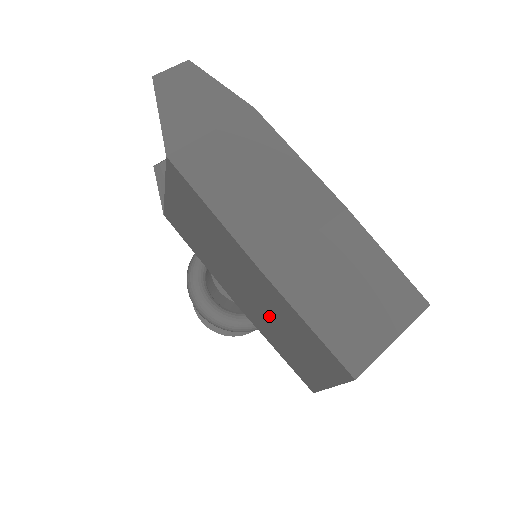
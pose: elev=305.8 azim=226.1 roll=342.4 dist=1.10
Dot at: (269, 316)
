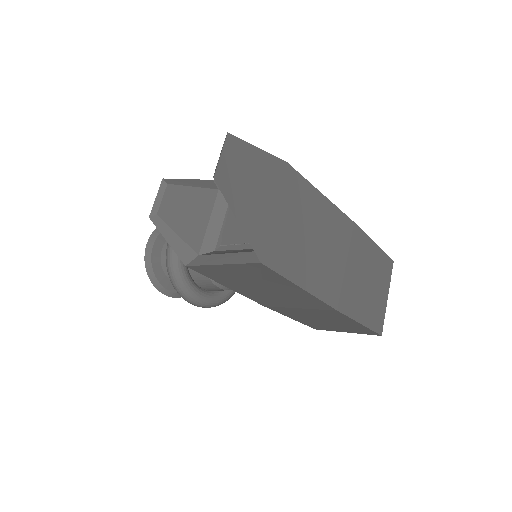
Dot at: (311, 315)
